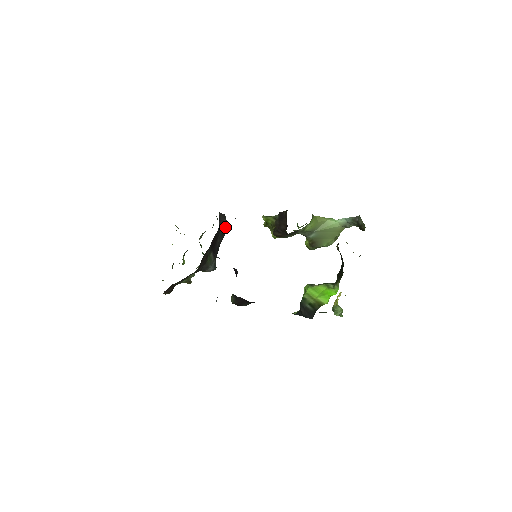
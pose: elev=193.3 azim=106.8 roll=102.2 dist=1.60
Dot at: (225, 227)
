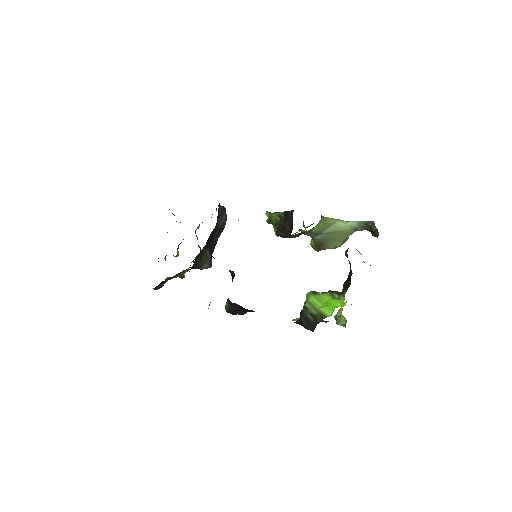
Dot at: (224, 221)
